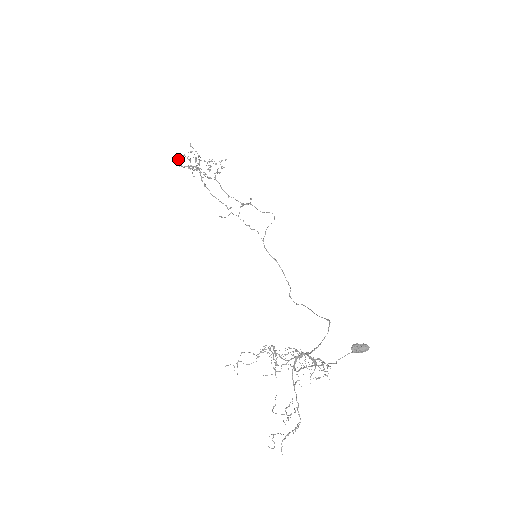
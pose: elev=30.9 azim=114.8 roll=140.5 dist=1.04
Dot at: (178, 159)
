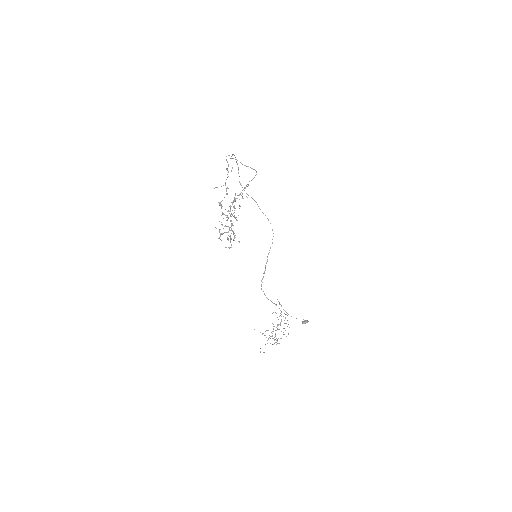
Dot at: occluded
